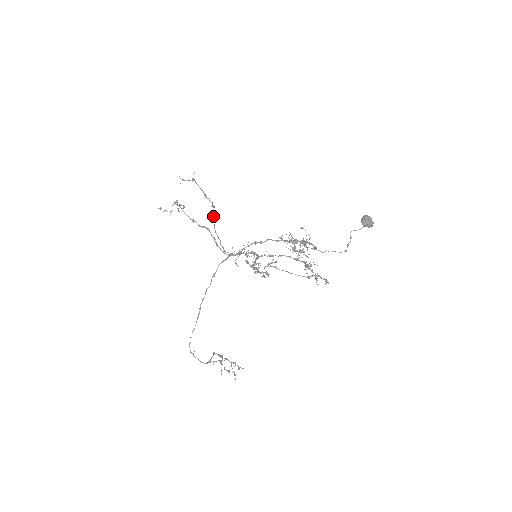
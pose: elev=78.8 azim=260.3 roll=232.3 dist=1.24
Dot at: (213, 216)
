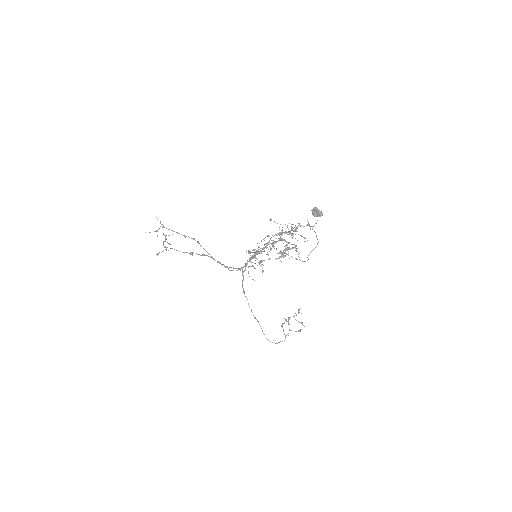
Dot at: occluded
